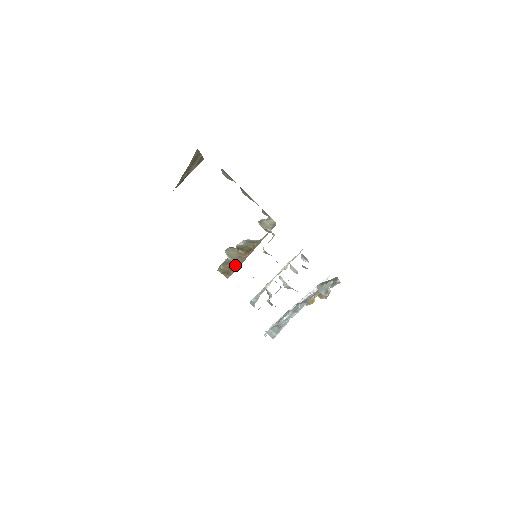
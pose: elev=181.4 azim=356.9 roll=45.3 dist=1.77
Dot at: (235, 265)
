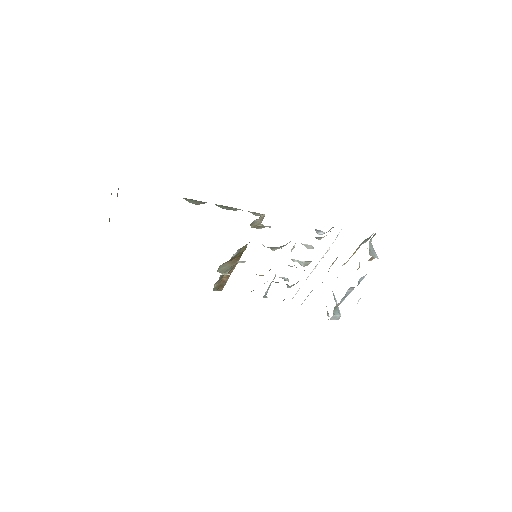
Dot at: (228, 275)
